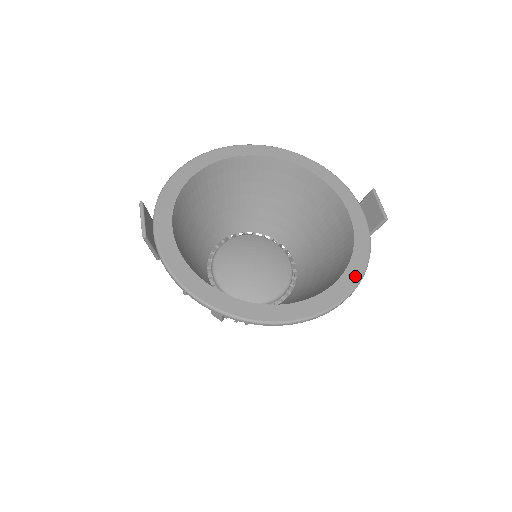
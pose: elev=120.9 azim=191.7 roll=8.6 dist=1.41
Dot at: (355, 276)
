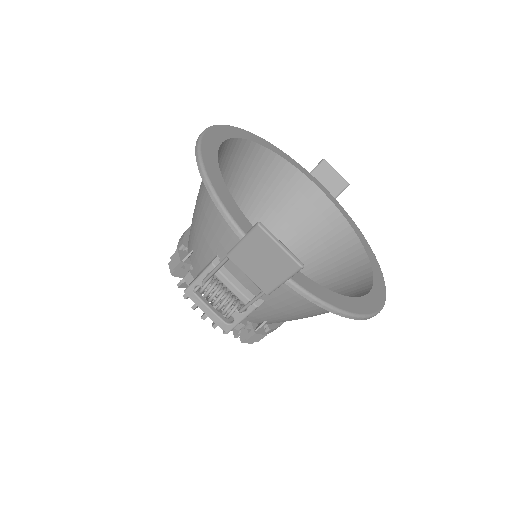
Dot at: (365, 240)
